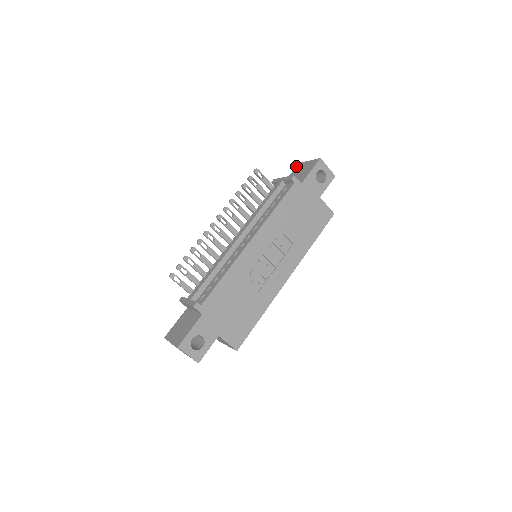
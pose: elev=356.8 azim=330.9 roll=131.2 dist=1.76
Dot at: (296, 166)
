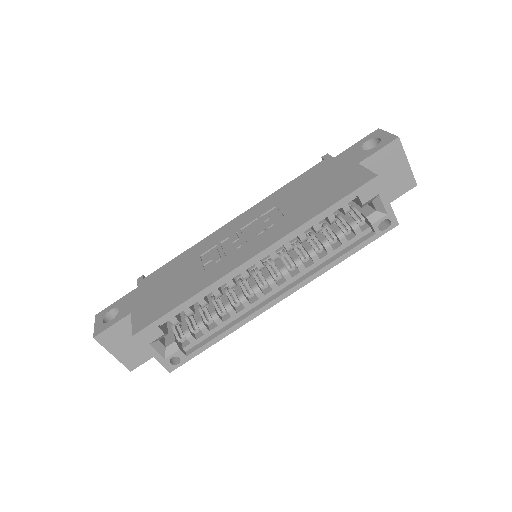
Dot at: occluded
